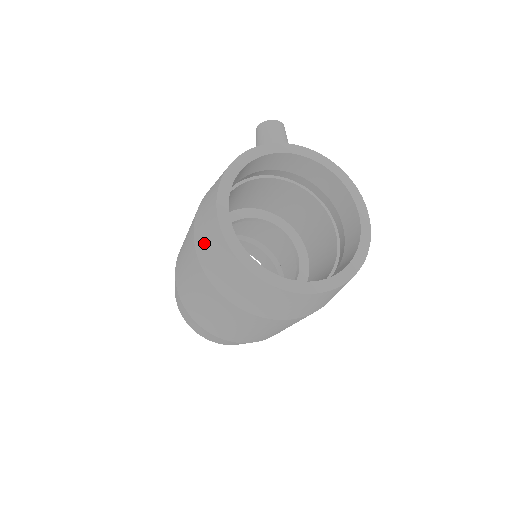
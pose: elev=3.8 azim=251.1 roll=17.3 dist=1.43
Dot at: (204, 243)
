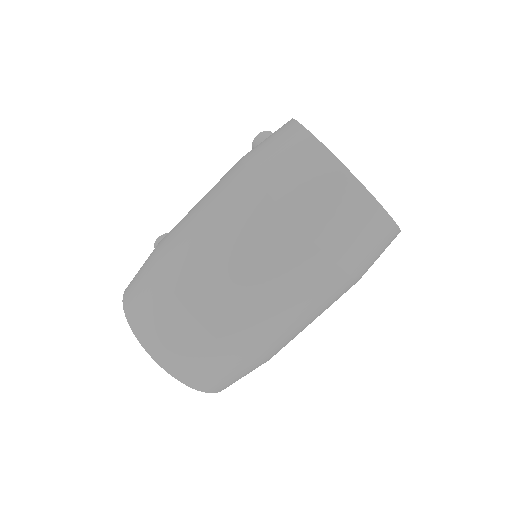
Dot at: (286, 172)
